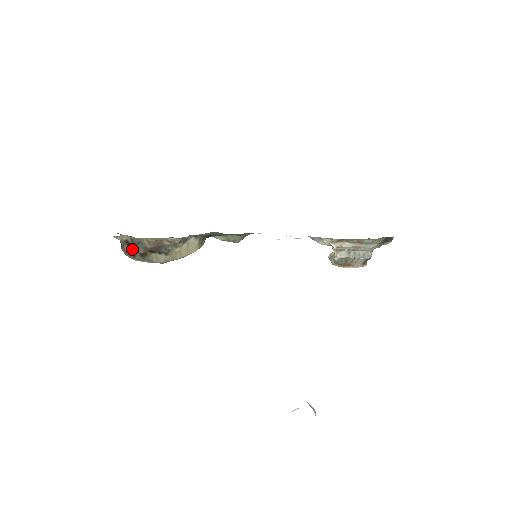
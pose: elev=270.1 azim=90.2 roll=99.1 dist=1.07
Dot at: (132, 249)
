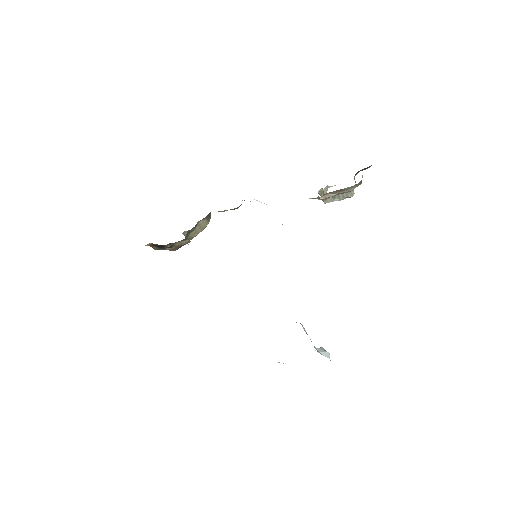
Dot at: (160, 247)
